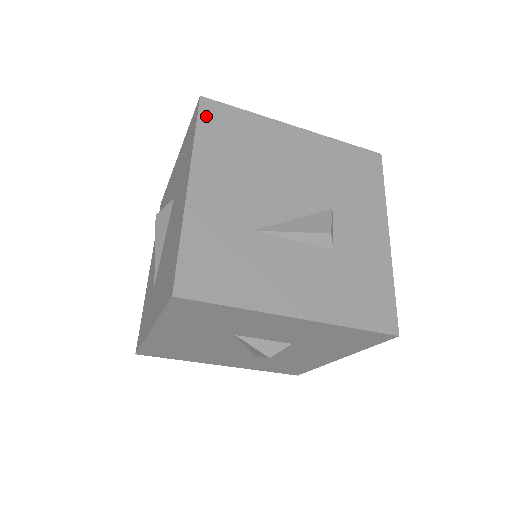
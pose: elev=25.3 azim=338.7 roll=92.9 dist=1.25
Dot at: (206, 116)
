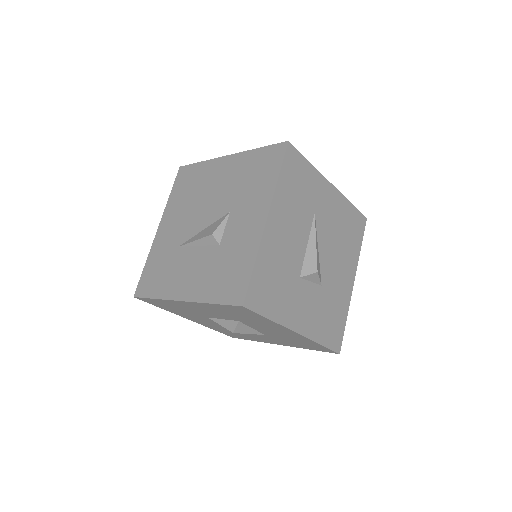
Dot at: (178, 179)
